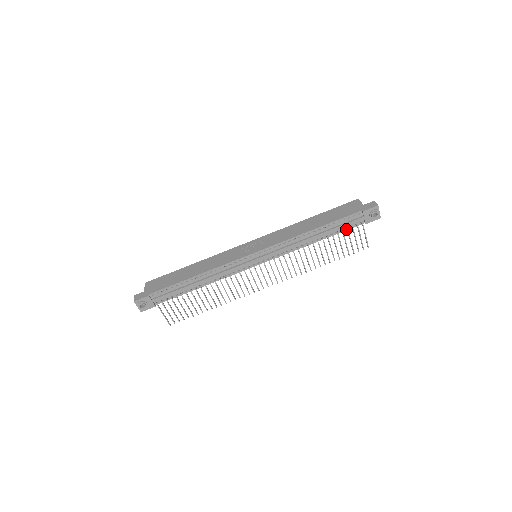
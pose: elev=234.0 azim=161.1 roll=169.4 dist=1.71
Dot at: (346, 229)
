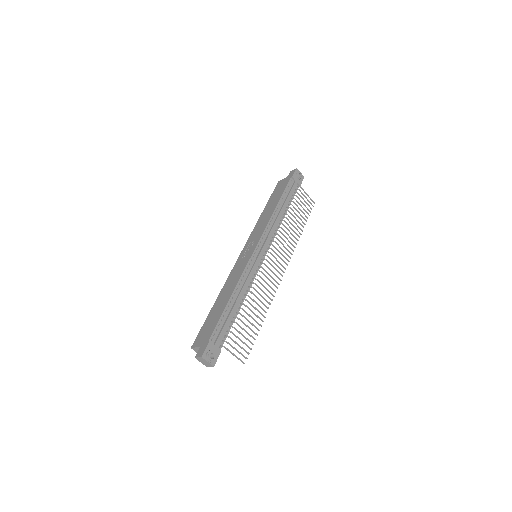
Dot at: (293, 196)
